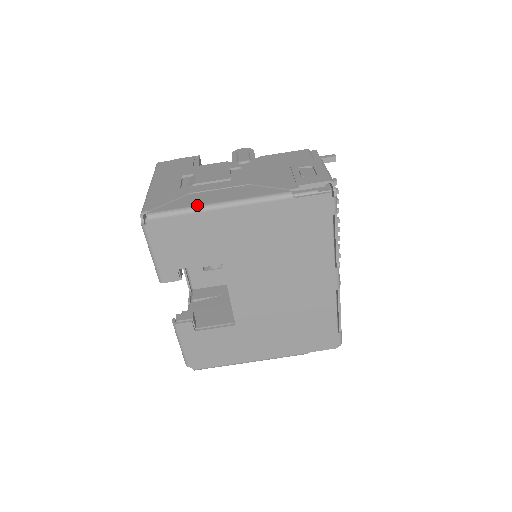
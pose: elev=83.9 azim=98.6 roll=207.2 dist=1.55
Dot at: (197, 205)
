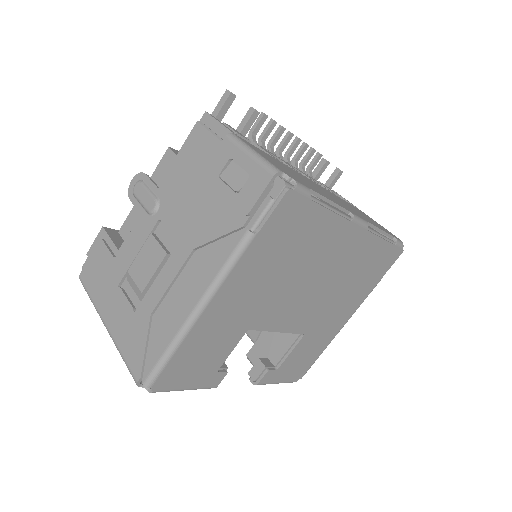
Dot at: (176, 333)
